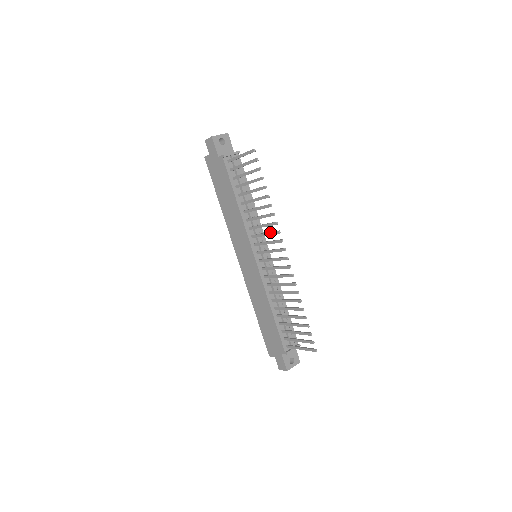
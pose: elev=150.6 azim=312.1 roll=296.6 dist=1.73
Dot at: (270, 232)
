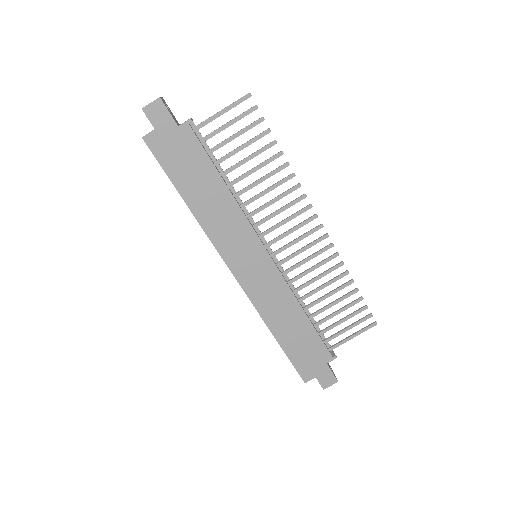
Dot at: (289, 203)
